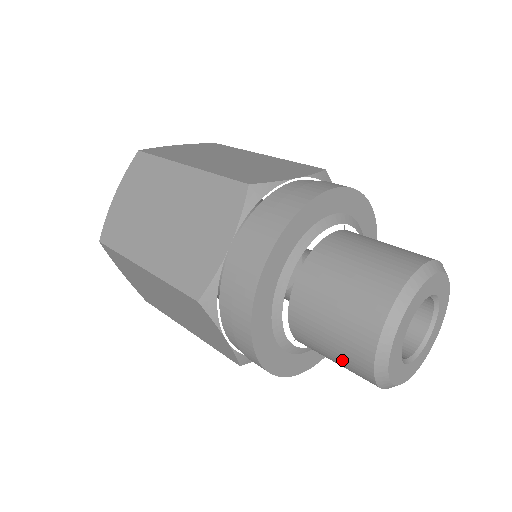
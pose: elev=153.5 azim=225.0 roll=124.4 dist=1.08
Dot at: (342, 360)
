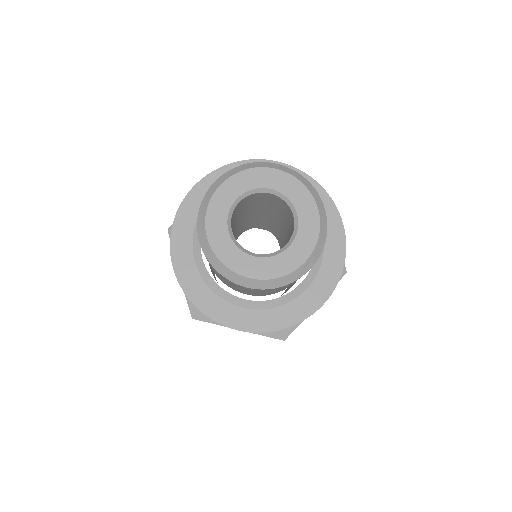
Dot at: occluded
